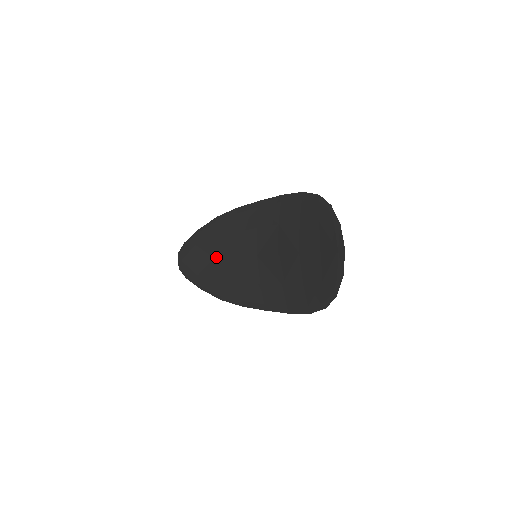
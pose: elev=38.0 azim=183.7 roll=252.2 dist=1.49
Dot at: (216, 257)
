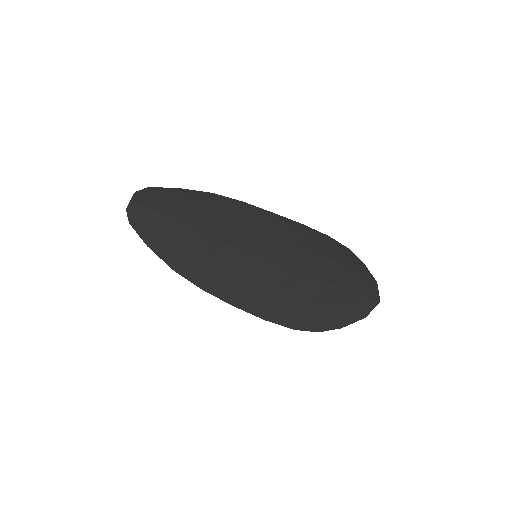
Dot at: (197, 229)
